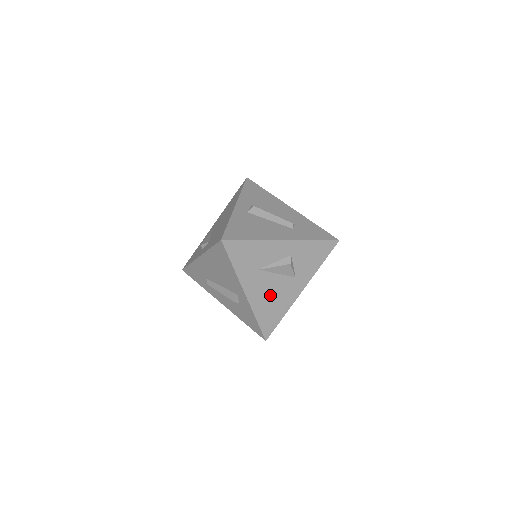
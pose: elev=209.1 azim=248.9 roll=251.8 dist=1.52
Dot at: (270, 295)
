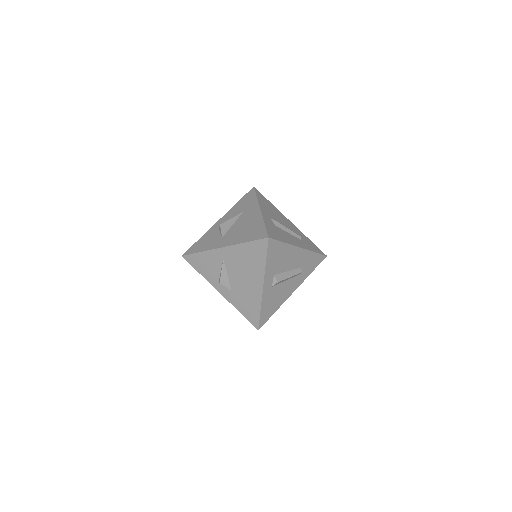
Dot at: occluded
